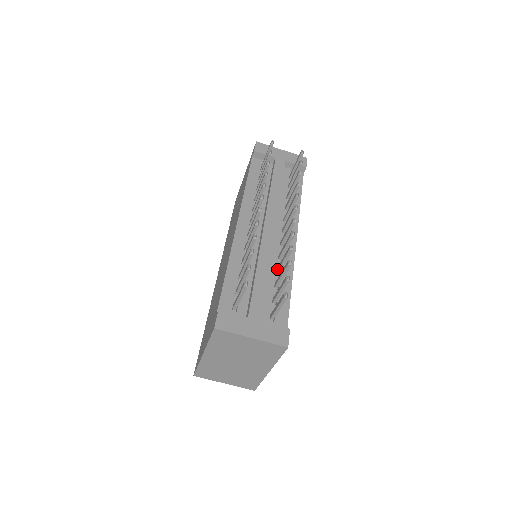
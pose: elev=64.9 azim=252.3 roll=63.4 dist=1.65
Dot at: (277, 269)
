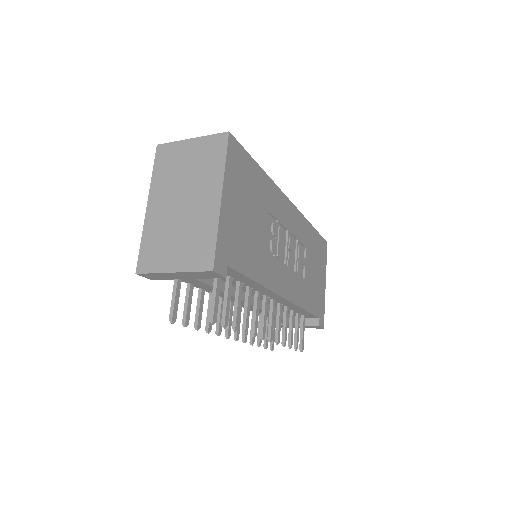
Dot at: (284, 309)
